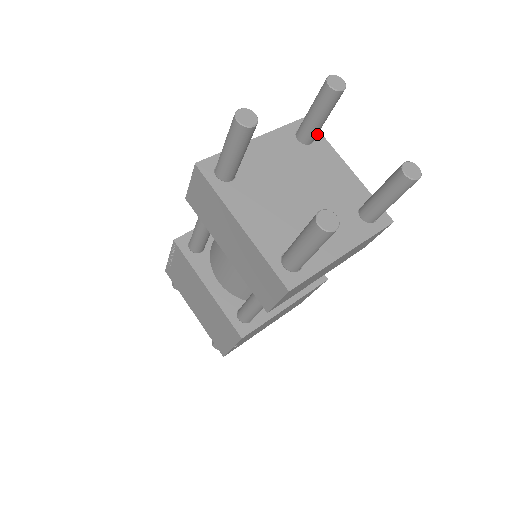
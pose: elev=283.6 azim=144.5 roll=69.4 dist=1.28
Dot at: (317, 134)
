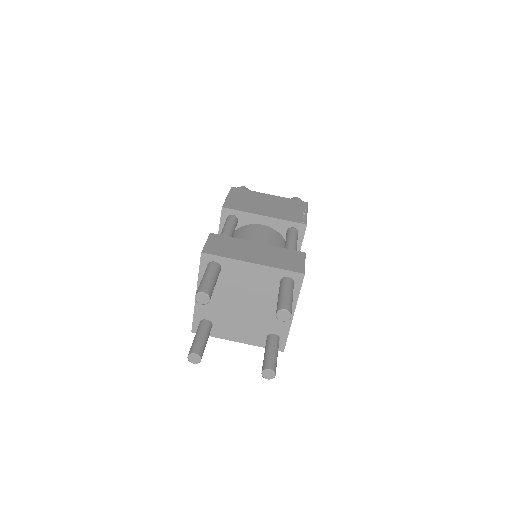
Dot at: (217, 259)
